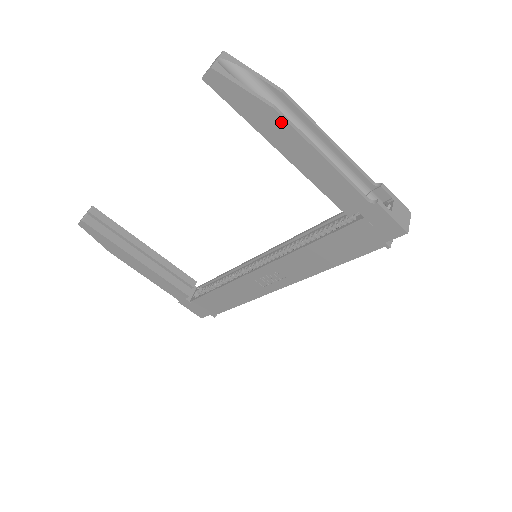
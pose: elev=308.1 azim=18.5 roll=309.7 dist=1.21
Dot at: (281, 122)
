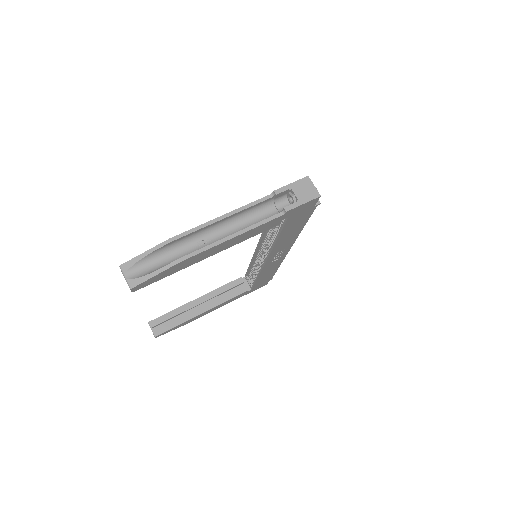
Dot at: (192, 258)
